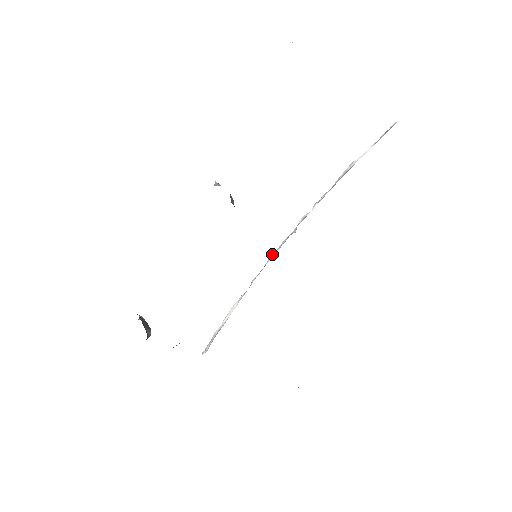
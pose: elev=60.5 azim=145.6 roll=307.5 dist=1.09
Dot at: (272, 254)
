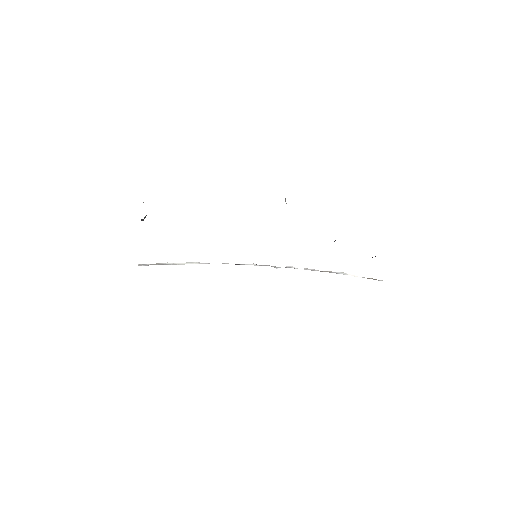
Dot at: (253, 264)
